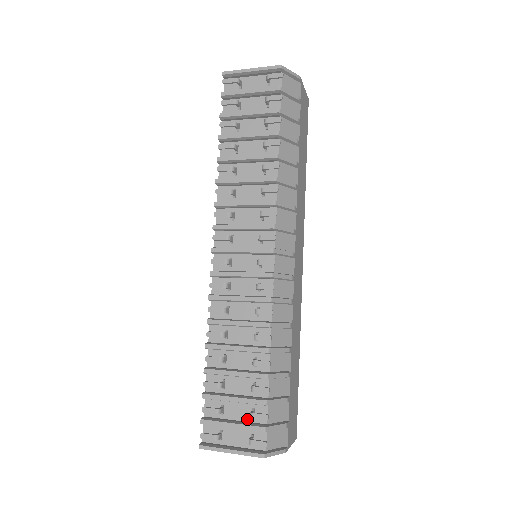
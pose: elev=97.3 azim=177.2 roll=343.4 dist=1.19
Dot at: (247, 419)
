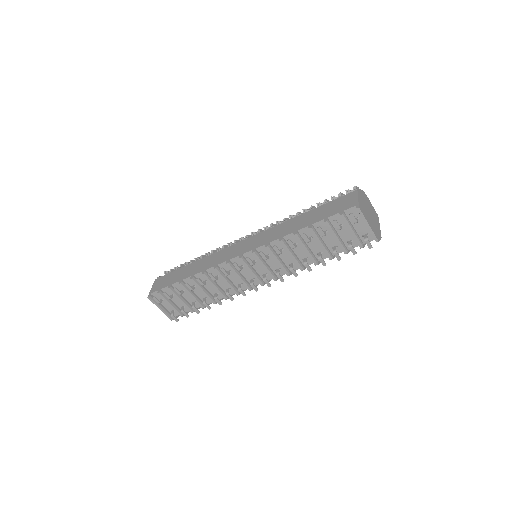
Dot at: (179, 305)
